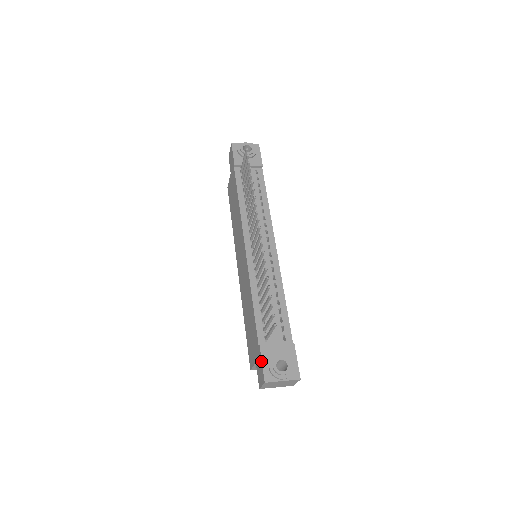
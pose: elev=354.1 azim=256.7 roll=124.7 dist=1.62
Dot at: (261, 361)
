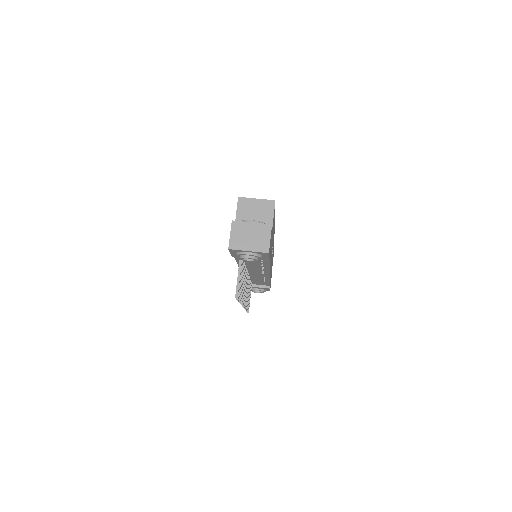
Dot at: occluded
